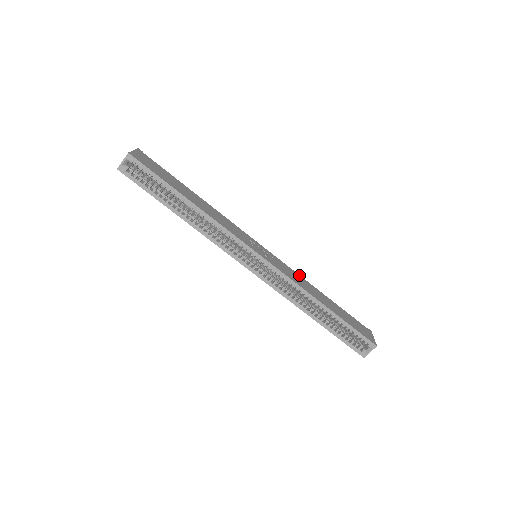
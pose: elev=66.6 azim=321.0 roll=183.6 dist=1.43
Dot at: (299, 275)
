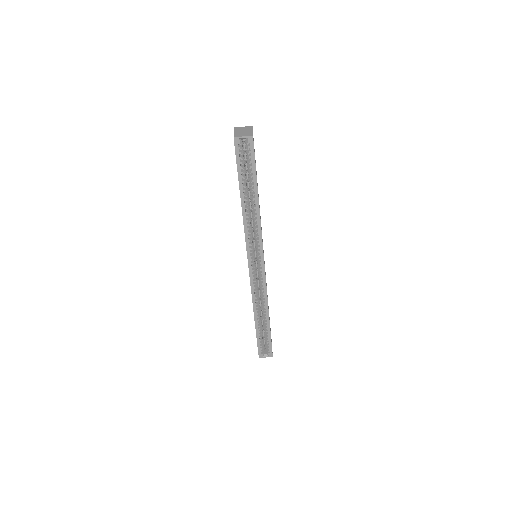
Dot at: occluded
